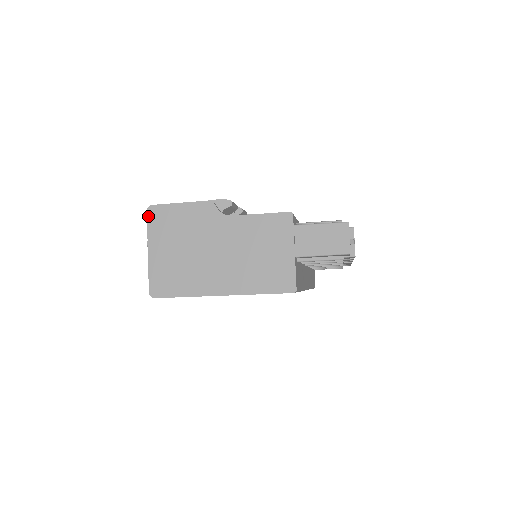
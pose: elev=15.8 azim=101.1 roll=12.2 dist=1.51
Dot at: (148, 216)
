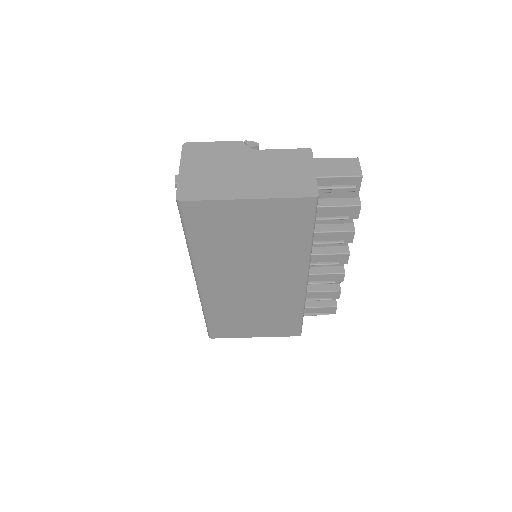
Dot at: (183, 149)
